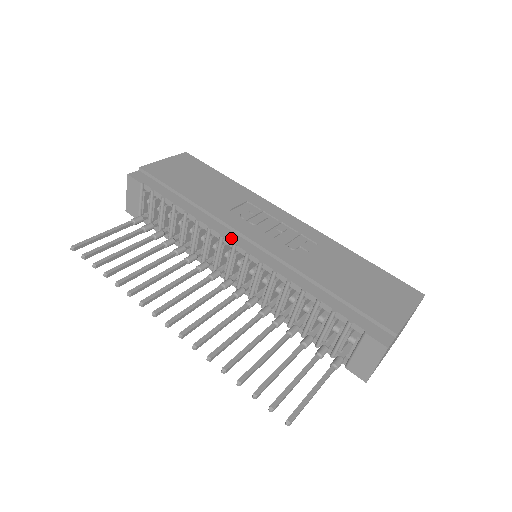
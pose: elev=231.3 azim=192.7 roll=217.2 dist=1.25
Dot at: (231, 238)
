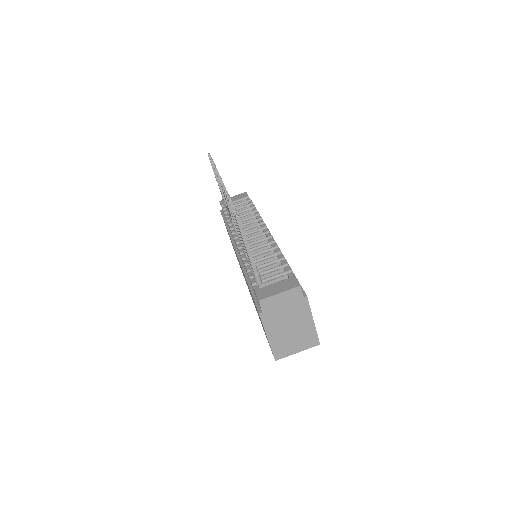
Dot at: occluded
